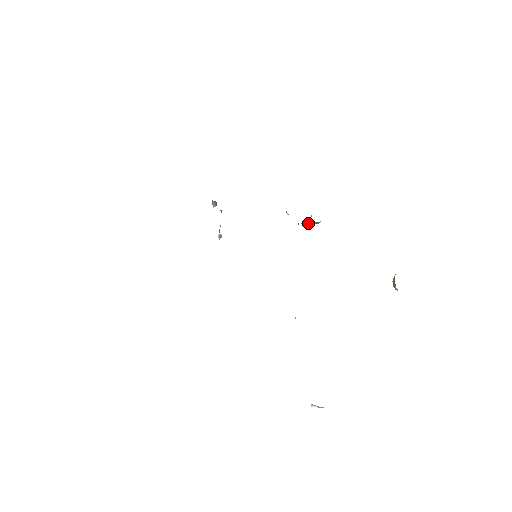
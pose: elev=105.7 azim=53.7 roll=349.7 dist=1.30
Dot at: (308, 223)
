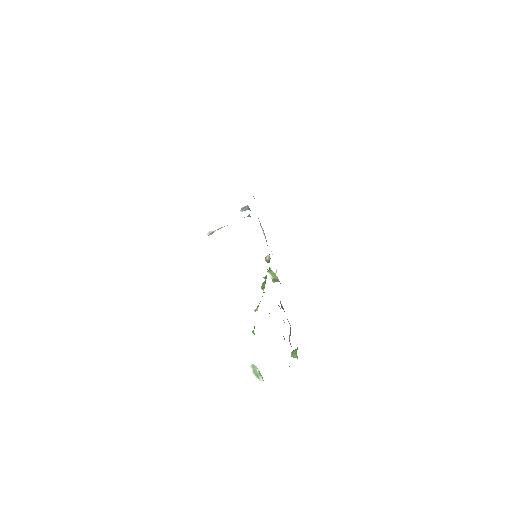
Dot at: (271, 276)
